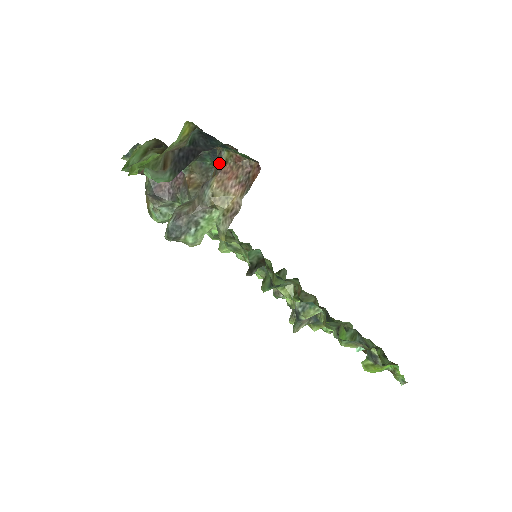
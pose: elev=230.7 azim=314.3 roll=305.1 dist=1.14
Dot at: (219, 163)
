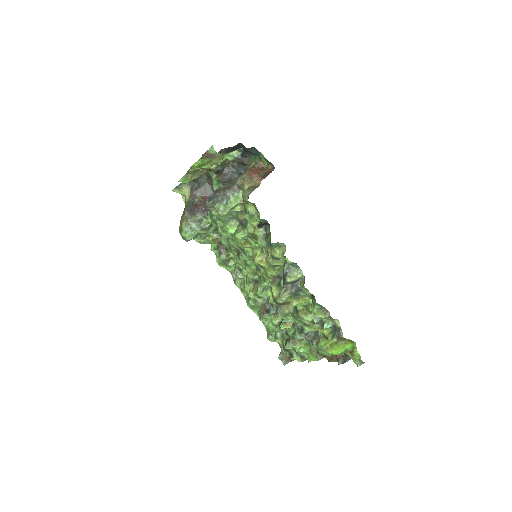
Dot at: (248, 168)
